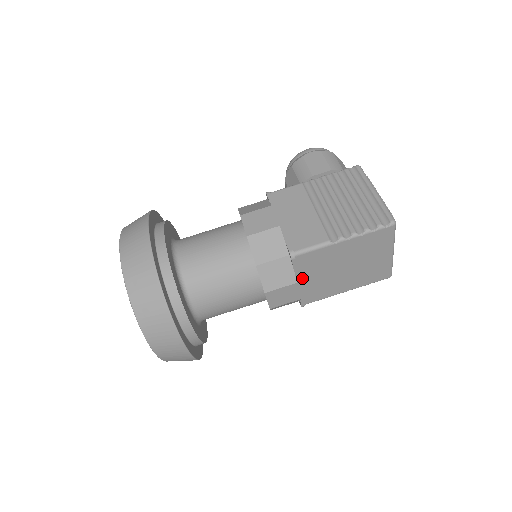
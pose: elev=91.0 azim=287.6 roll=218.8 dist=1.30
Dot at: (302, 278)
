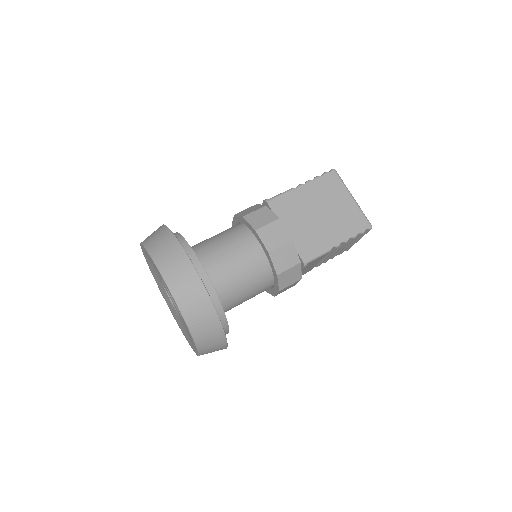
Dot at: (287, 226)
